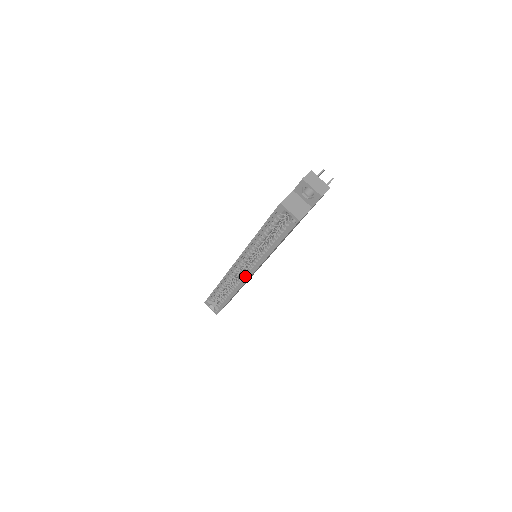
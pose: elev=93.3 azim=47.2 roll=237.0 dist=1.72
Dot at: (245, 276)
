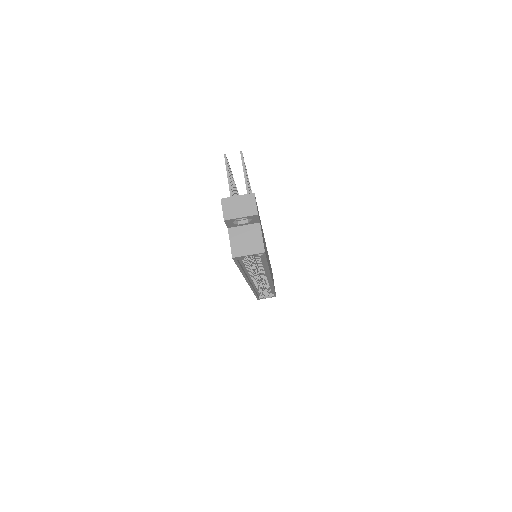
Dot at: (267, 280)
